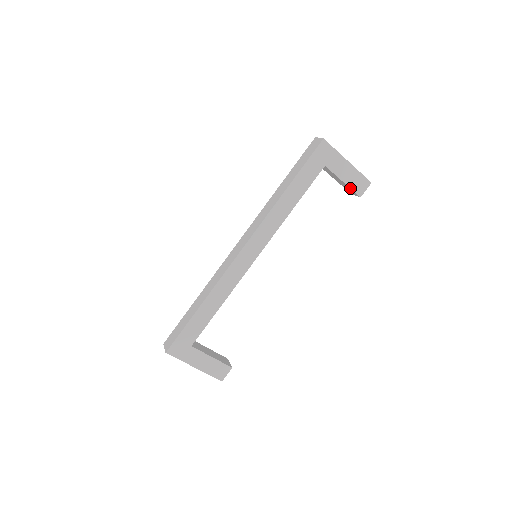
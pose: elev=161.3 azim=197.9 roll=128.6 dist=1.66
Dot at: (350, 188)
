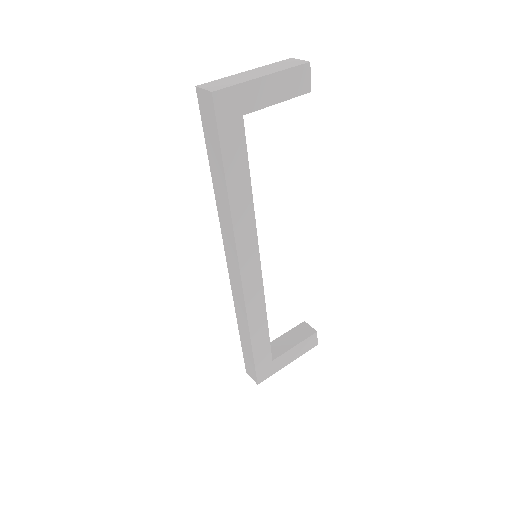
Dot at: (291, 98)
